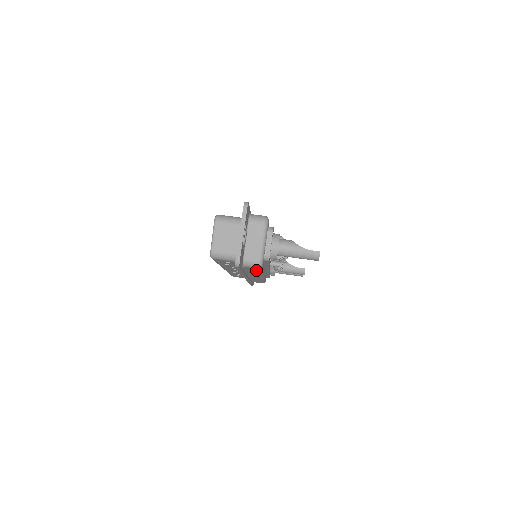
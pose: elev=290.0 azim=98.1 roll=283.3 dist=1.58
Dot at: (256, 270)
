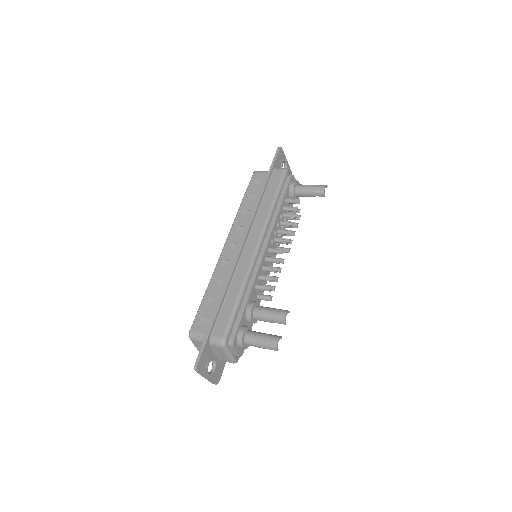
Dot at: (277, 183)
